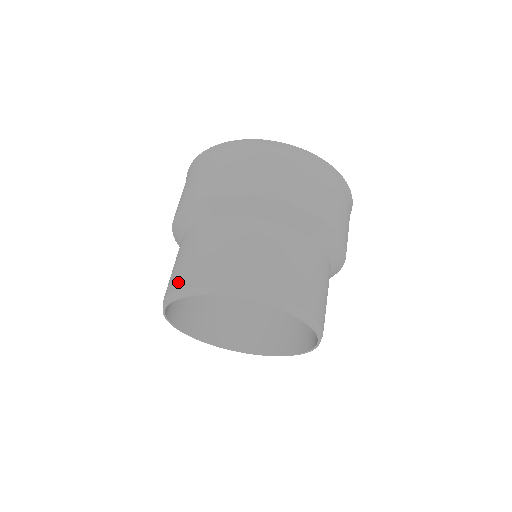
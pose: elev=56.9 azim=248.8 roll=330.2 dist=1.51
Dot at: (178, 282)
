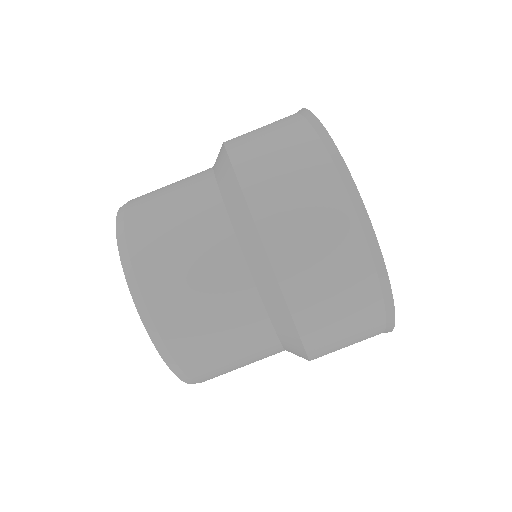
Dot at: (134, 211)
